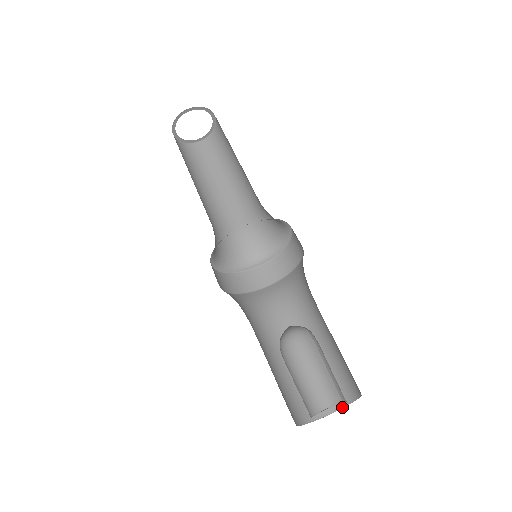
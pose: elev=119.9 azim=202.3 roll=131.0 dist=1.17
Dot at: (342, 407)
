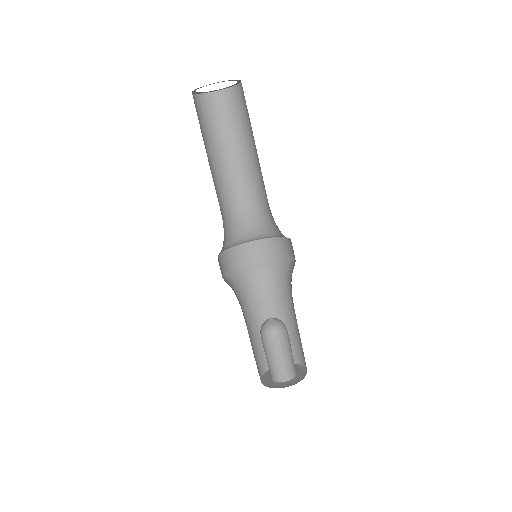
Dot at: (301, 364)
